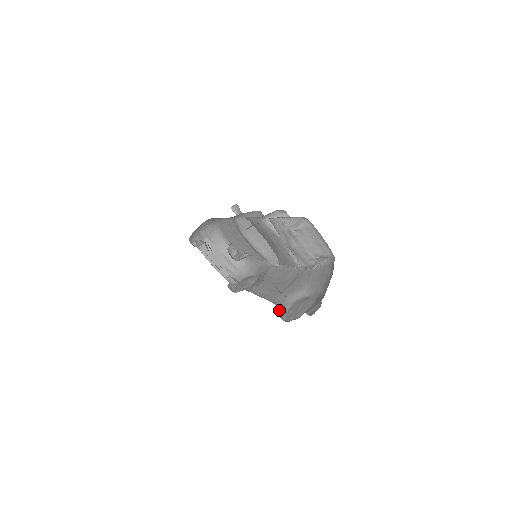
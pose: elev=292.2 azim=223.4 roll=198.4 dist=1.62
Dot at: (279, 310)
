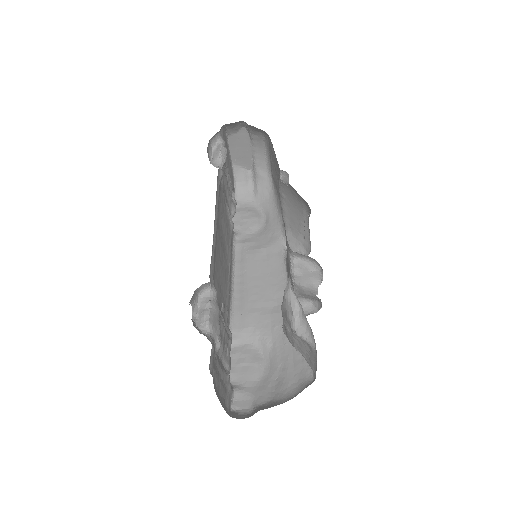
Dot at: occluded
